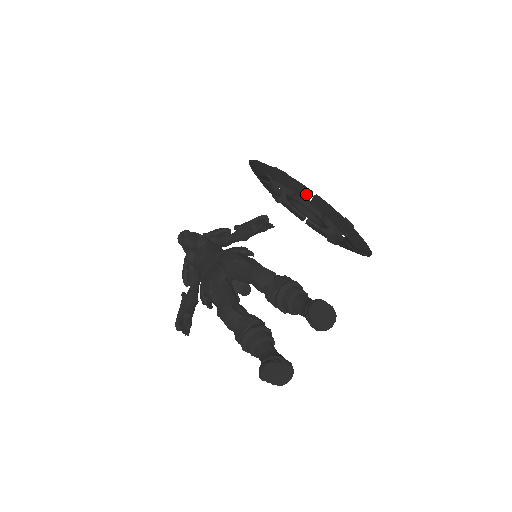
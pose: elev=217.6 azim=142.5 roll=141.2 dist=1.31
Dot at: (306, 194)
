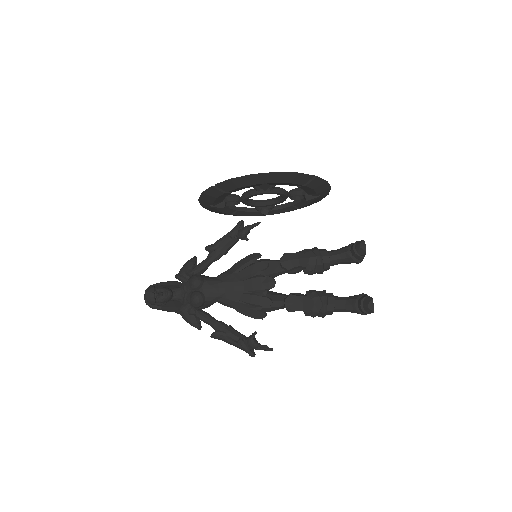
Dot at: (308, 179)
